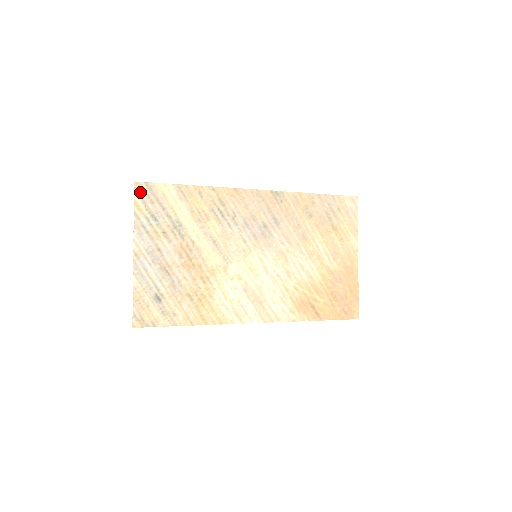
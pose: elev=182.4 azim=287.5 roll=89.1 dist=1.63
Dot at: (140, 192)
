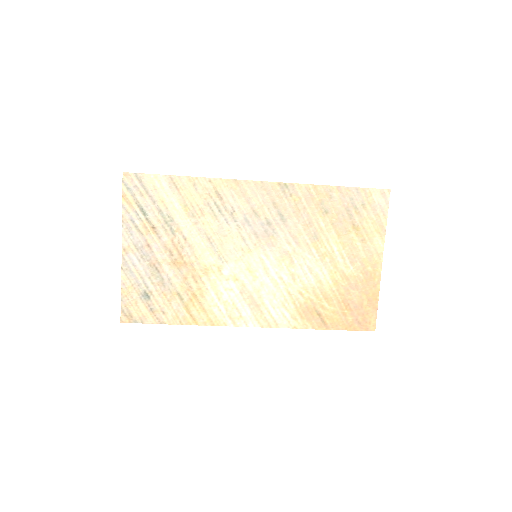
Dot at: (129, 184)
